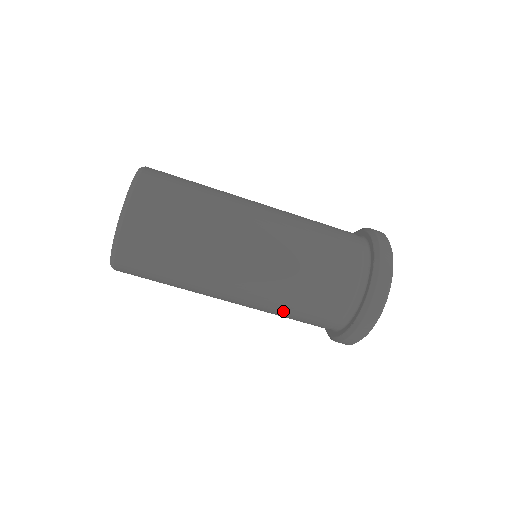
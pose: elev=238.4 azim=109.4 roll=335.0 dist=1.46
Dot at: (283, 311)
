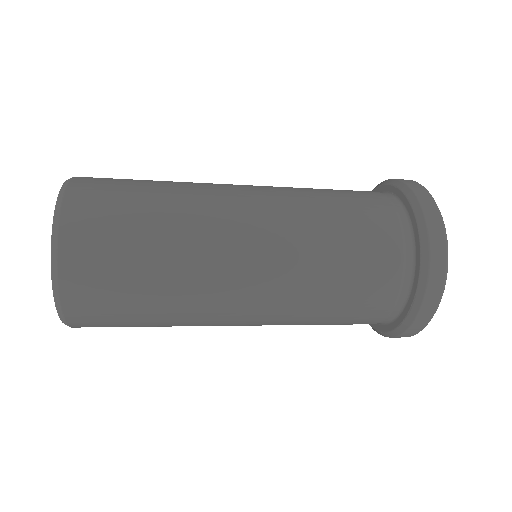
Dot at: occluded
